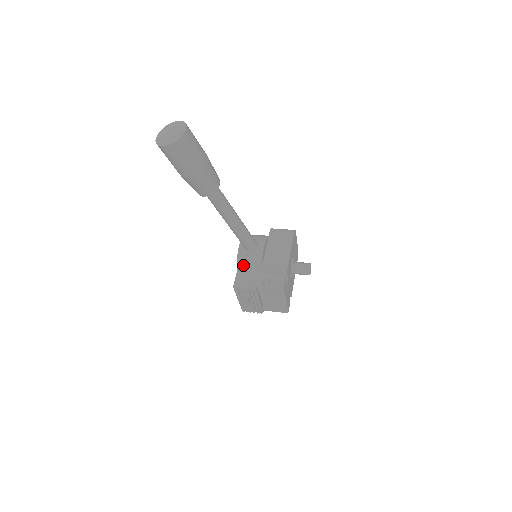
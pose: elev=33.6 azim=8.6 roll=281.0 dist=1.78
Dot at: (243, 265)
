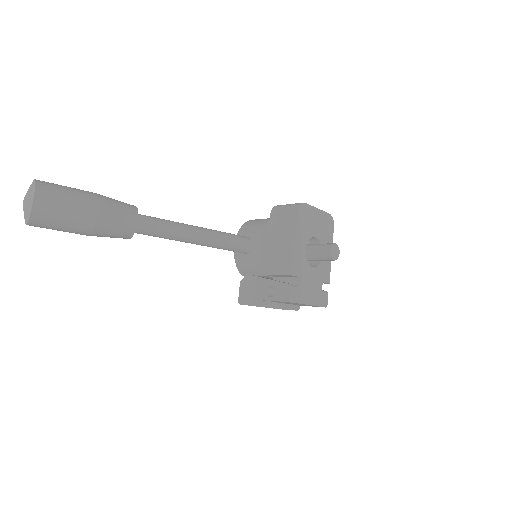
Dot at: (244, 271)
